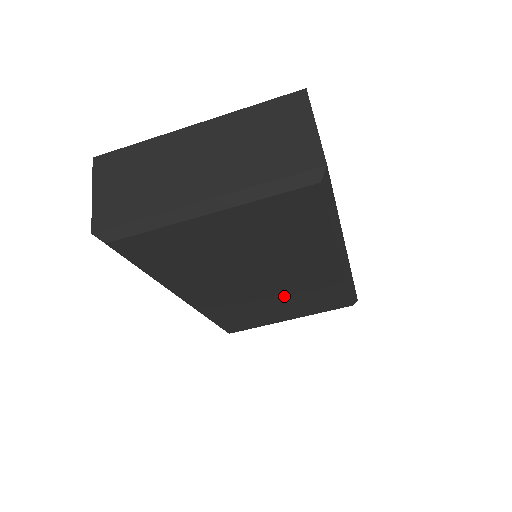
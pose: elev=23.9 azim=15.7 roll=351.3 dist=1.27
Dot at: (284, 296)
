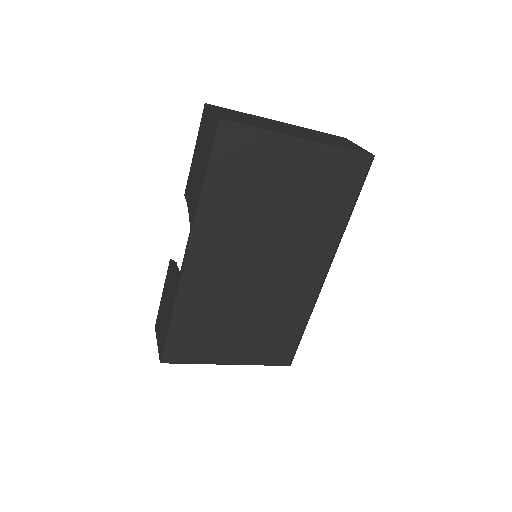
Dot at: (260, 308)
